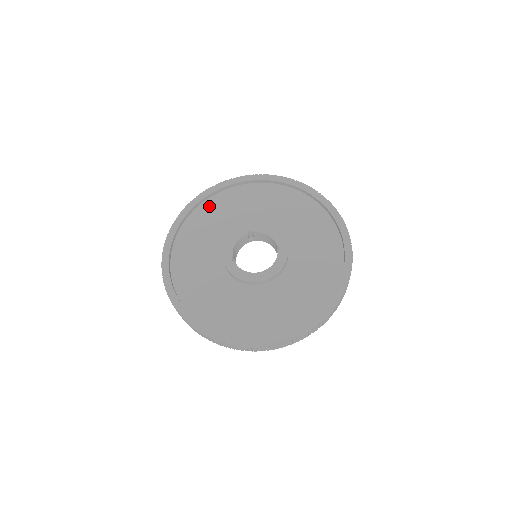
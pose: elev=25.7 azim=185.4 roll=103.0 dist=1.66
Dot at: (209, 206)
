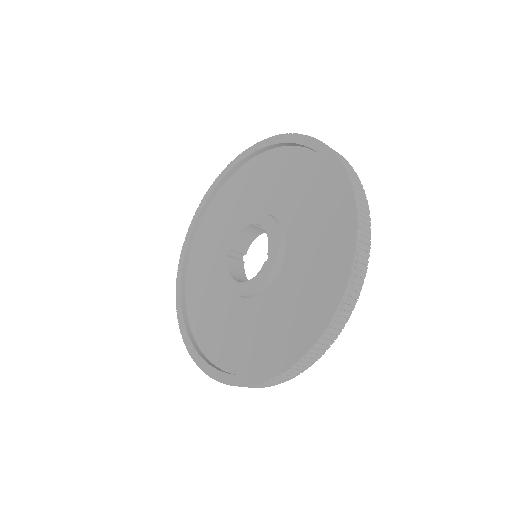
Dot at: (248, 170)
